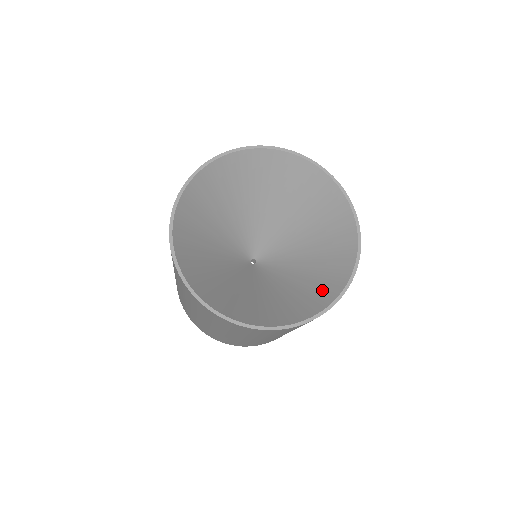
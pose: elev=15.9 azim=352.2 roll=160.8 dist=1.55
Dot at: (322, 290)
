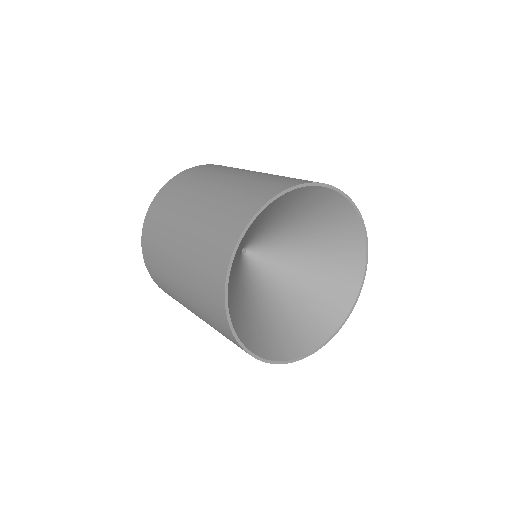
Dot at: (341, 286)
